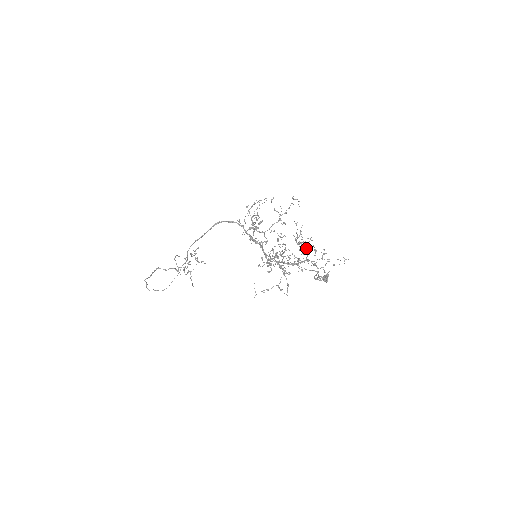
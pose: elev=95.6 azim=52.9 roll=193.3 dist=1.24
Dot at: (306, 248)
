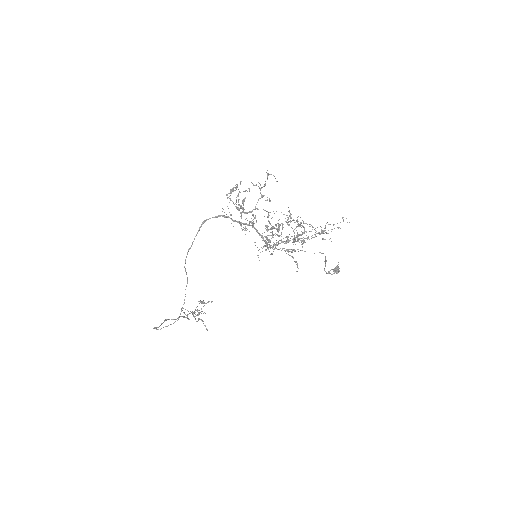
Dot at: (300, 223)
